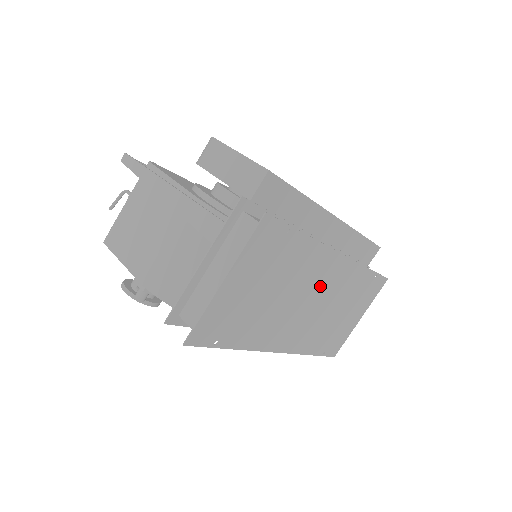
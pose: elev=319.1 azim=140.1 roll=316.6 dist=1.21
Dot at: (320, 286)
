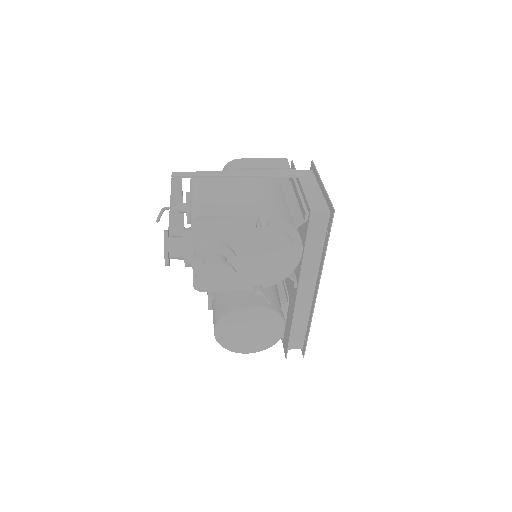
Dot at: occluded
